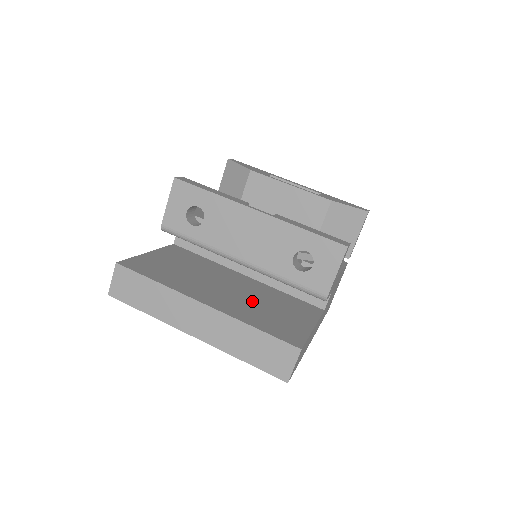
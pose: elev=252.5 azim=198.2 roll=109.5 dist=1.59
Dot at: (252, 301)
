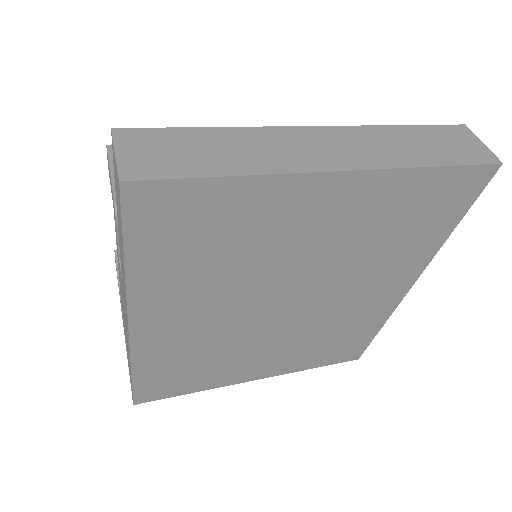
Dot at: occluded
